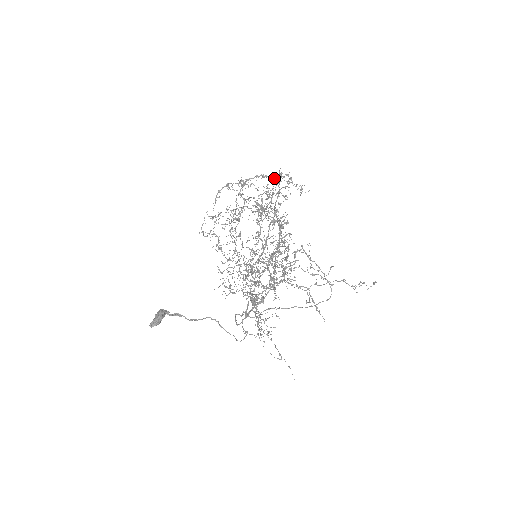
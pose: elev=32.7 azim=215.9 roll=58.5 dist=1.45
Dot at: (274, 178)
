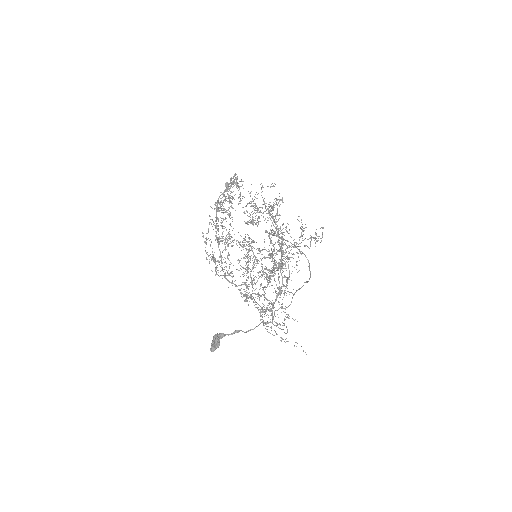
Dot at: occluded
